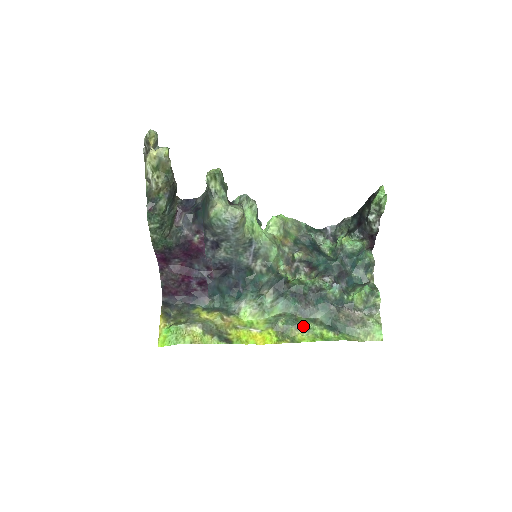
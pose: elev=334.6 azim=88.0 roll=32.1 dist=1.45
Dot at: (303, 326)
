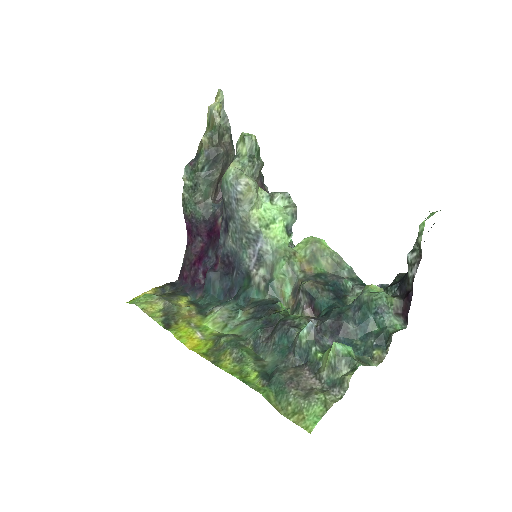
Dot at: (240, 354)
